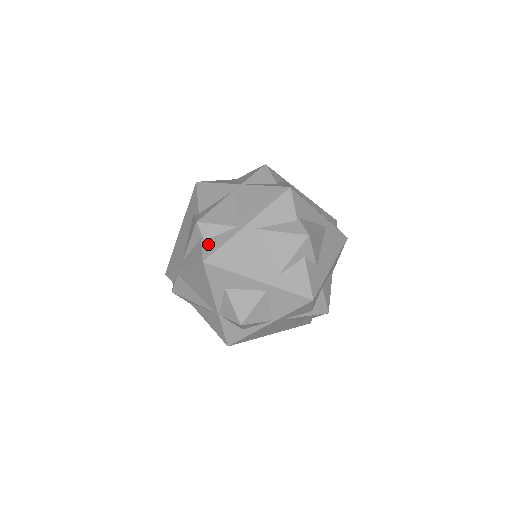
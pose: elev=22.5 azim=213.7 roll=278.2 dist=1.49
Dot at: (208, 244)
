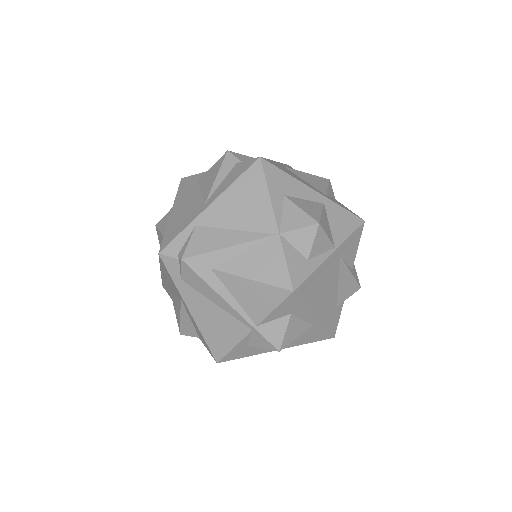
Dot at: occluded
